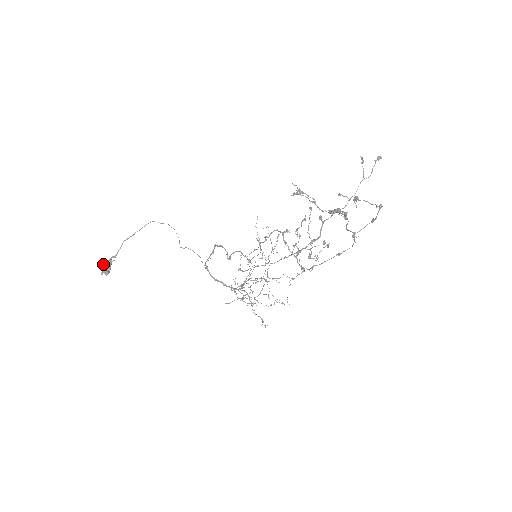
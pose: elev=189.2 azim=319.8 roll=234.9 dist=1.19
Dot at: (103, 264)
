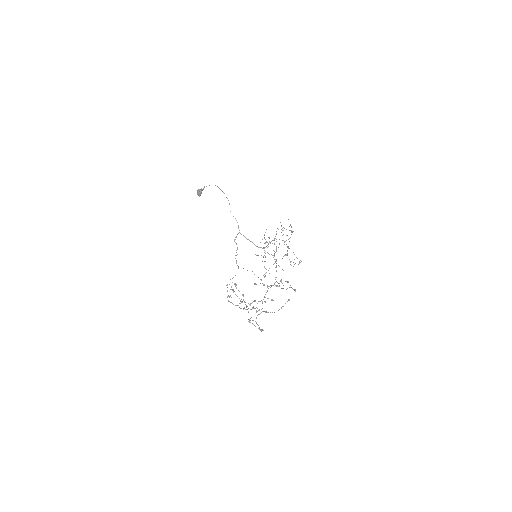
Dot at: (197, 190)
